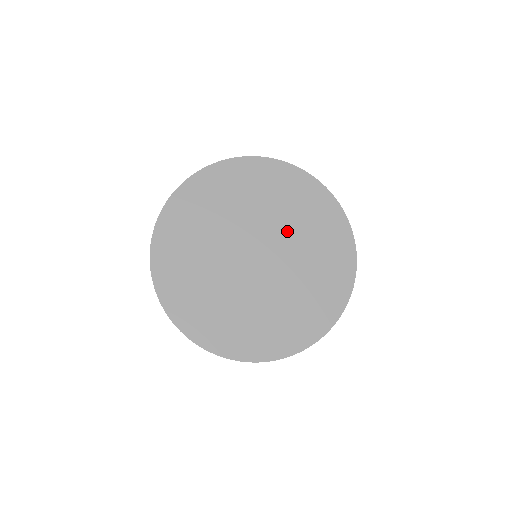
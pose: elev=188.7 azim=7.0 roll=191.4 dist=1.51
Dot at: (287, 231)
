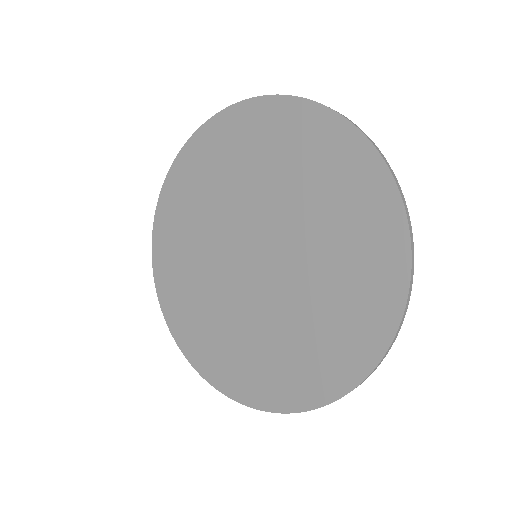
Dot at: (305, 275)
